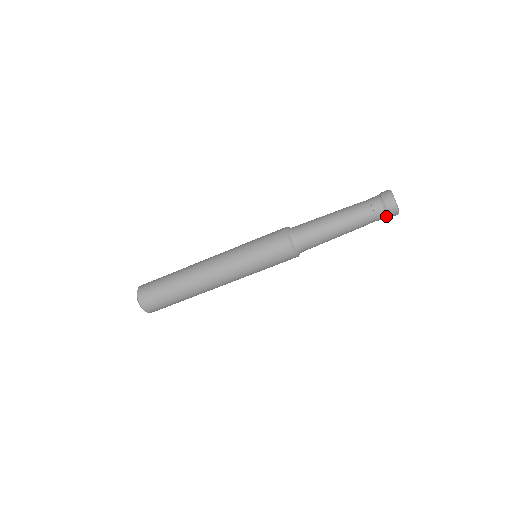
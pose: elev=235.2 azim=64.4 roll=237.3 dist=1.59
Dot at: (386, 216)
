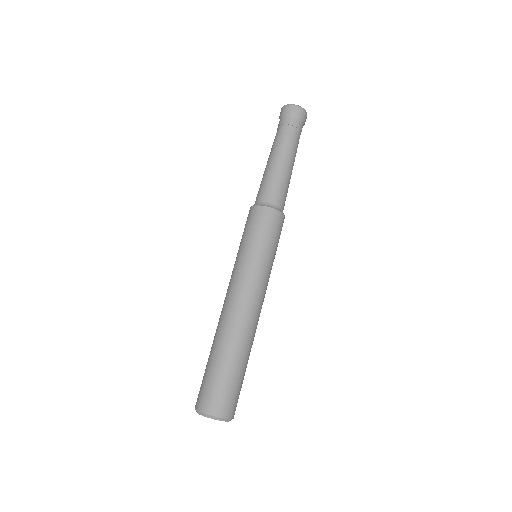
Dot at: (291, 116)
